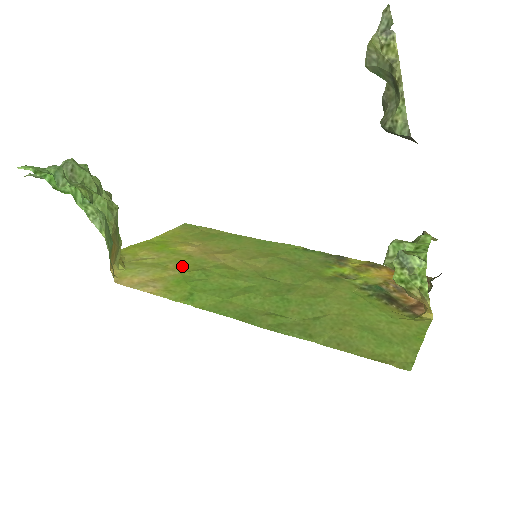
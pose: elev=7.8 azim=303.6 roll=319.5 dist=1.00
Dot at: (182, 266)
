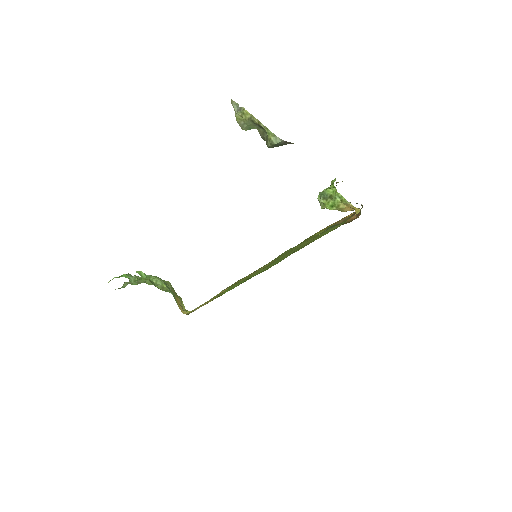
Dot at: (222, 292)
